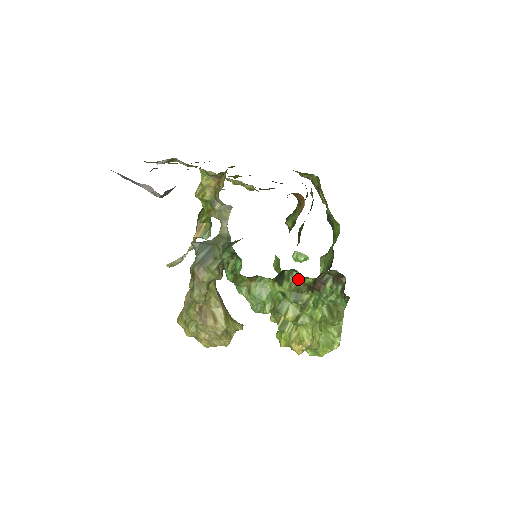
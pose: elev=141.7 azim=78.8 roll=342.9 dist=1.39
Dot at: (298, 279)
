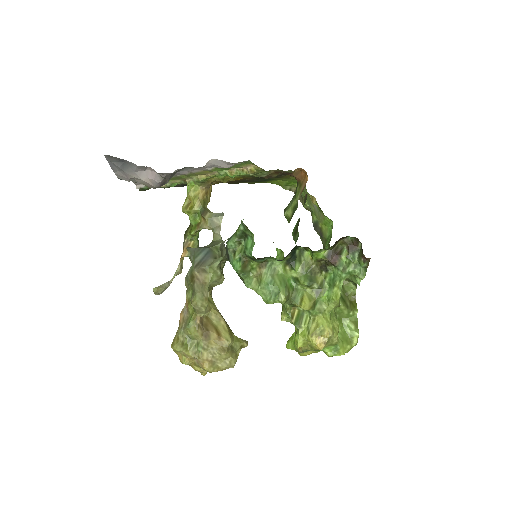
Dot at: (310, 259)
